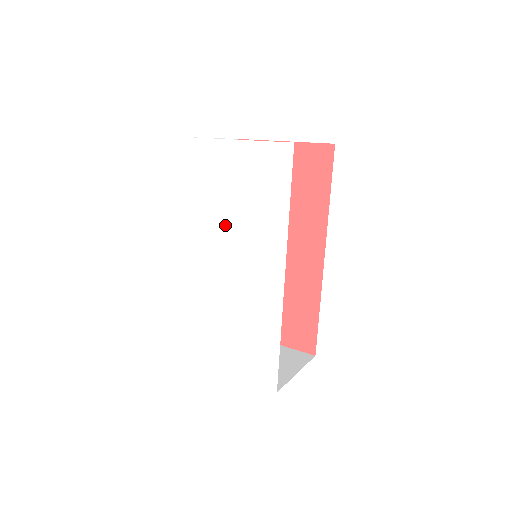
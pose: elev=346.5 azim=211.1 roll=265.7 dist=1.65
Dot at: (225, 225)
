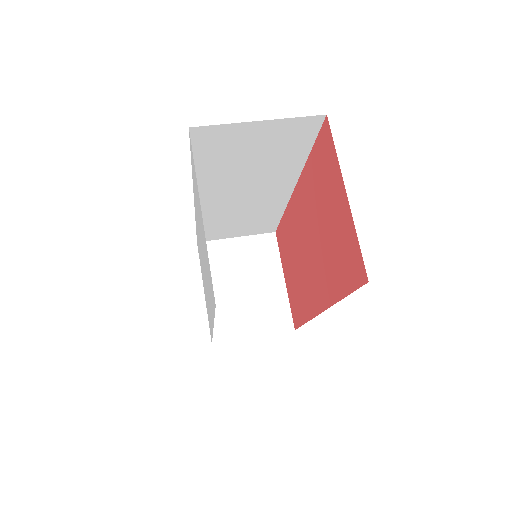
Dot at: occluded
